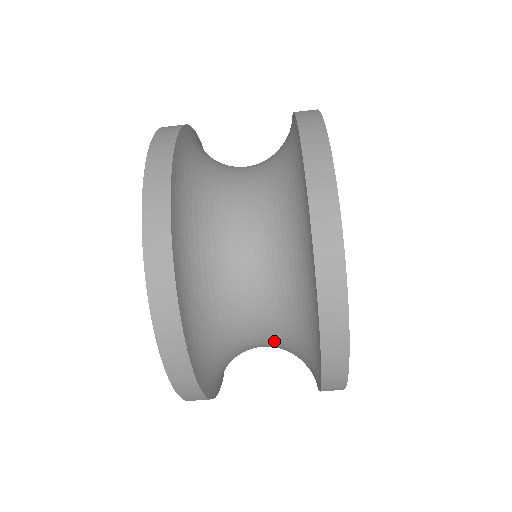
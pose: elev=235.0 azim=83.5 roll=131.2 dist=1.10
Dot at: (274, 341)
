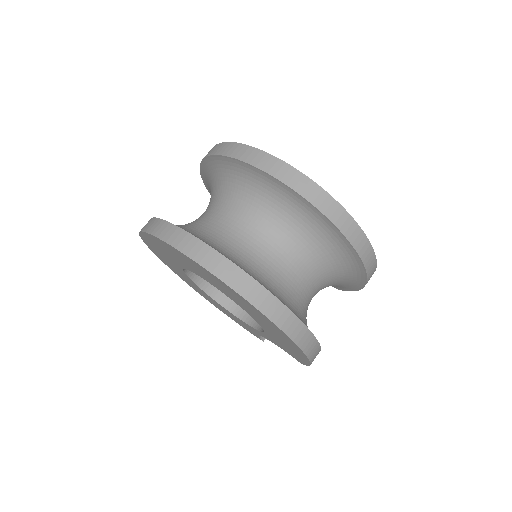
Dot at: (288, 244)
